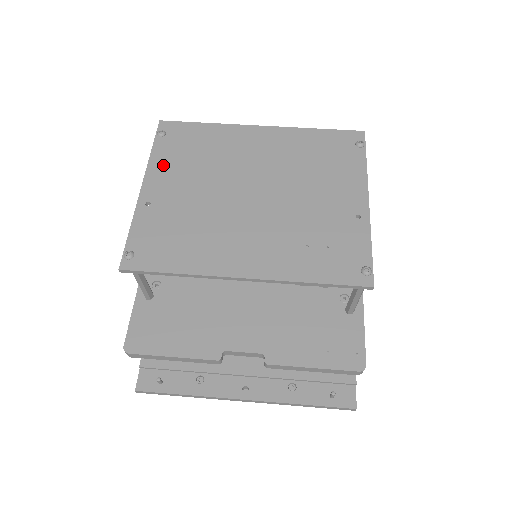
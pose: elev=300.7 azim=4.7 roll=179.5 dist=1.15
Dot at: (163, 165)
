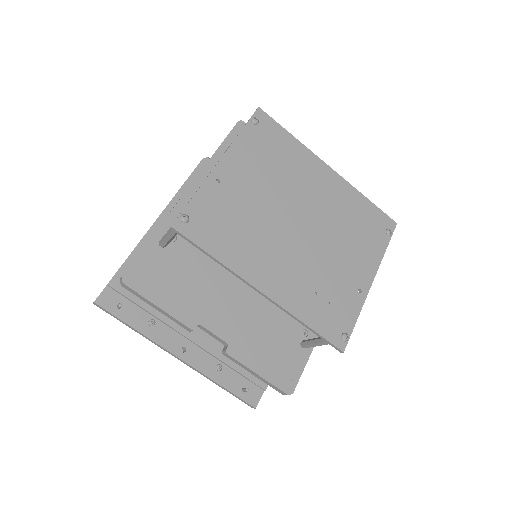
Dot at: (244, 152)
